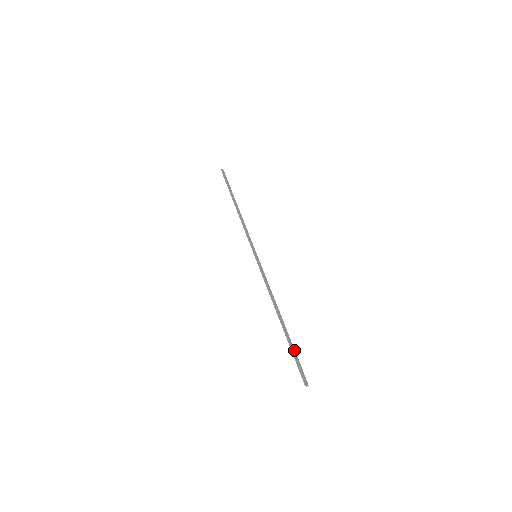
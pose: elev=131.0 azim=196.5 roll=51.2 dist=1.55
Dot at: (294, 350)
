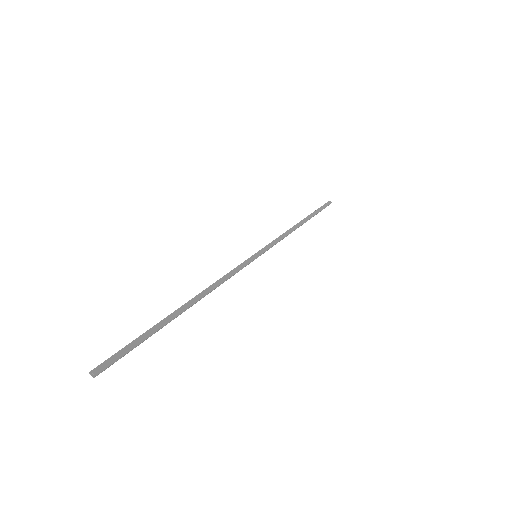
Dot at: (146, 336)
